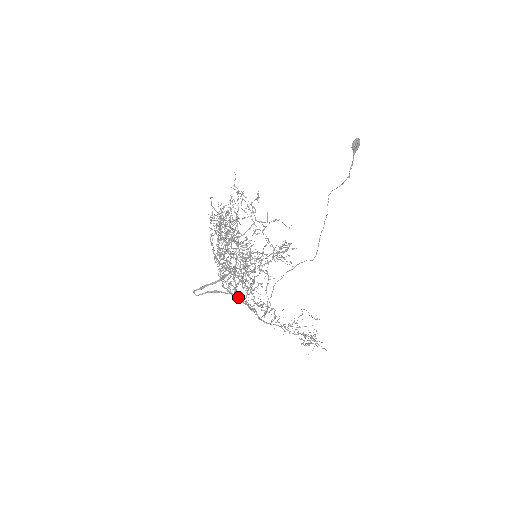
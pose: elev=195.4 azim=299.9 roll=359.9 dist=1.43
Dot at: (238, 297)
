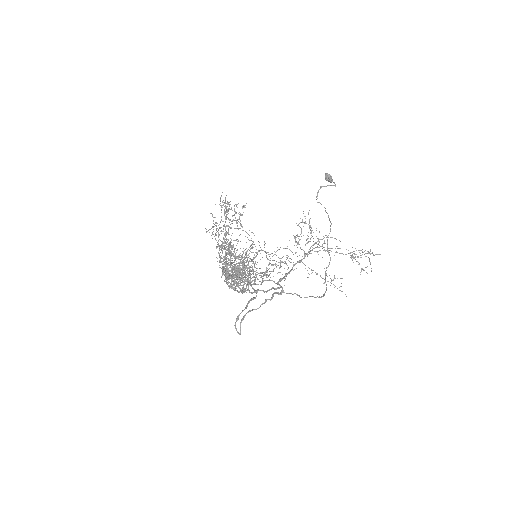
Dot at: (270, 299)
